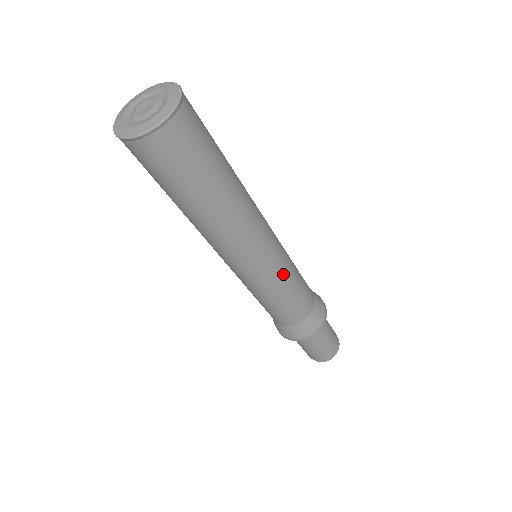
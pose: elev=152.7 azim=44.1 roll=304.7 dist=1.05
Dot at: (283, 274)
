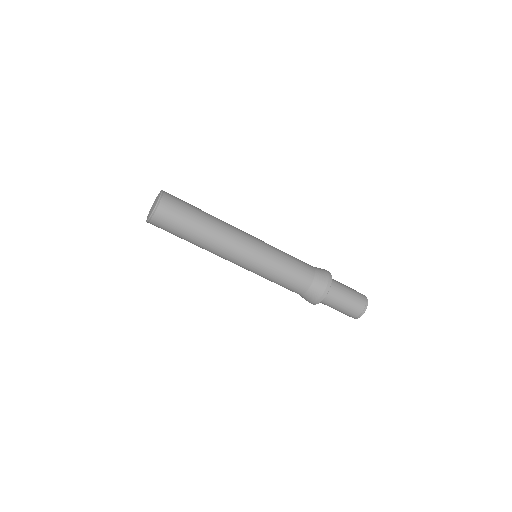
Dot at: (267, 269)
